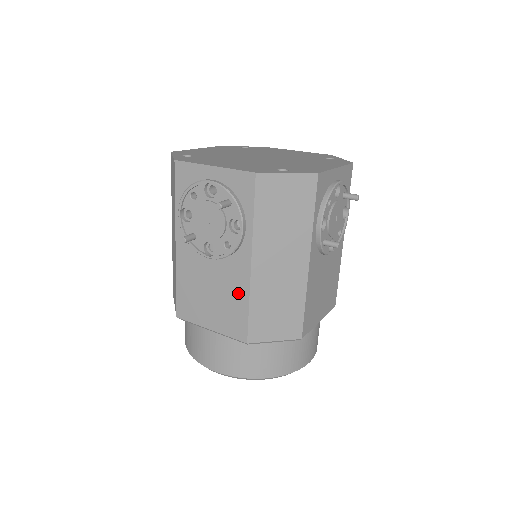
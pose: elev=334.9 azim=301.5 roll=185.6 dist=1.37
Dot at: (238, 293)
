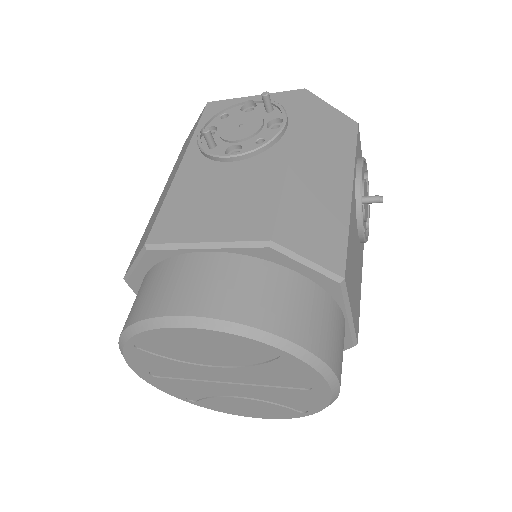
Dot at: (266, 185)
